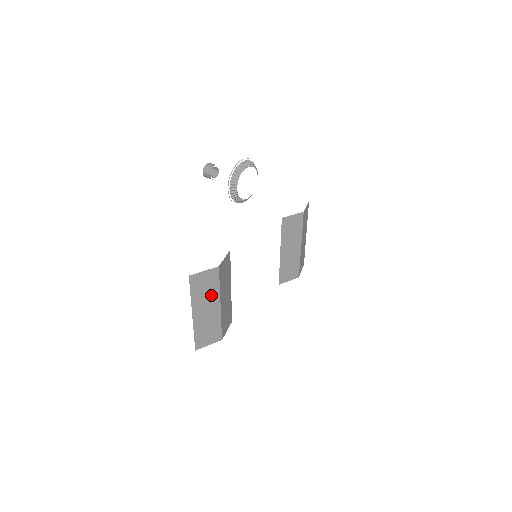
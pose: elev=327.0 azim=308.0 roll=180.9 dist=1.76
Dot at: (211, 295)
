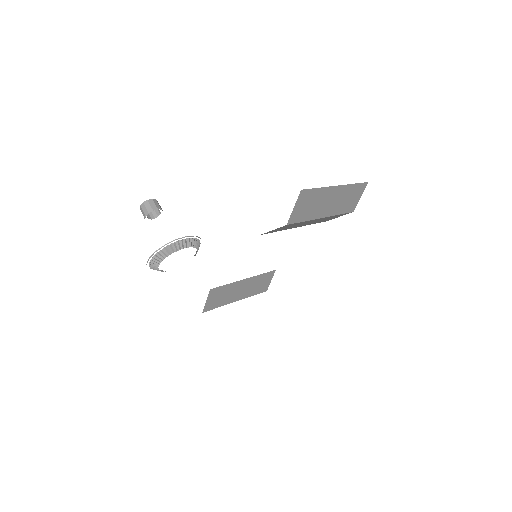
Dot at: occluded
